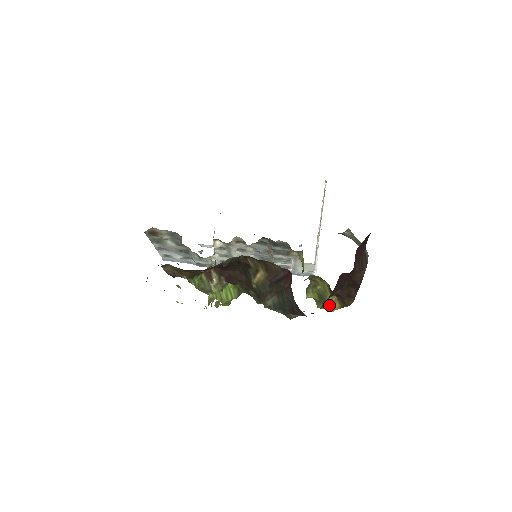
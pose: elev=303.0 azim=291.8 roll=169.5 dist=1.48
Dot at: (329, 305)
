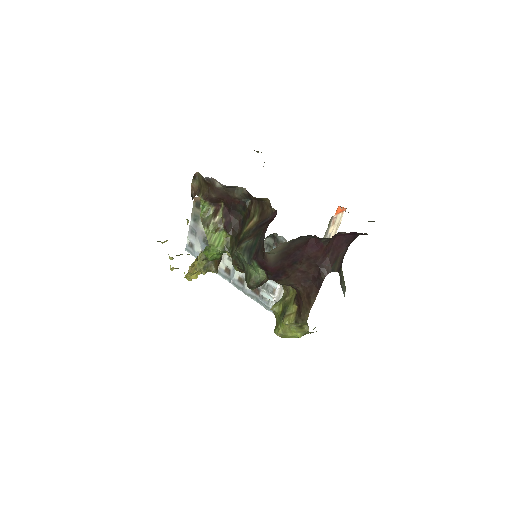
Dot at: (286, 316)
